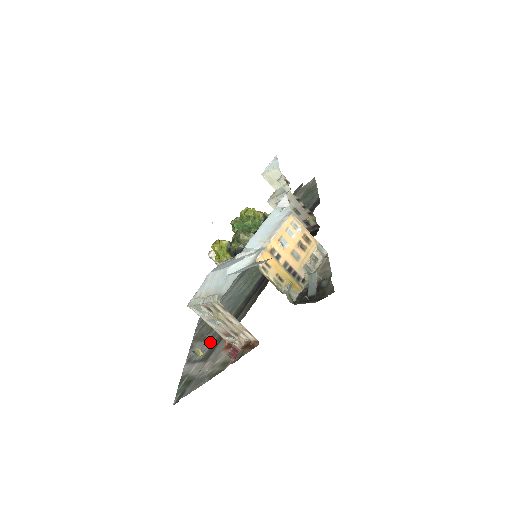
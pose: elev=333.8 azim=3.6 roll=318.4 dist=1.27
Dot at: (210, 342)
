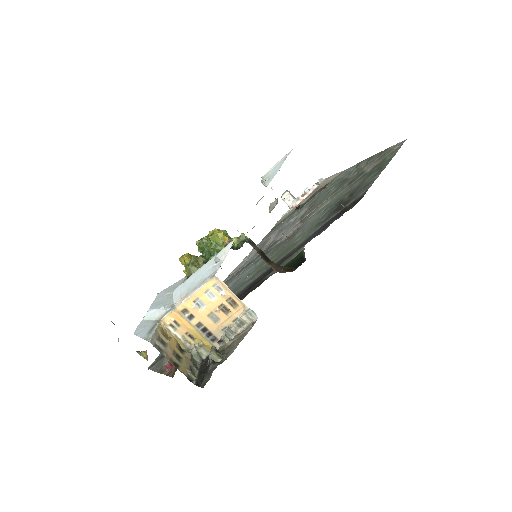
Dot at: occluded
